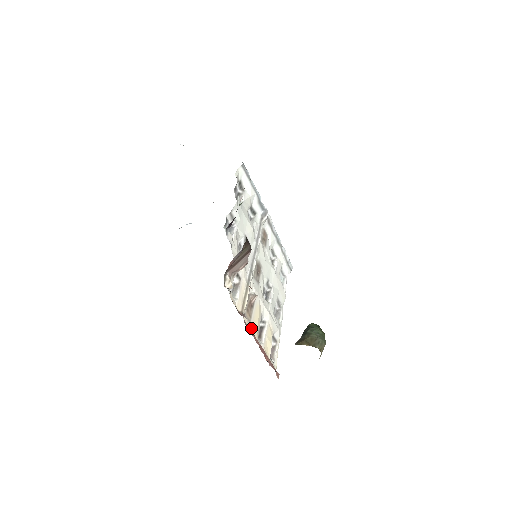
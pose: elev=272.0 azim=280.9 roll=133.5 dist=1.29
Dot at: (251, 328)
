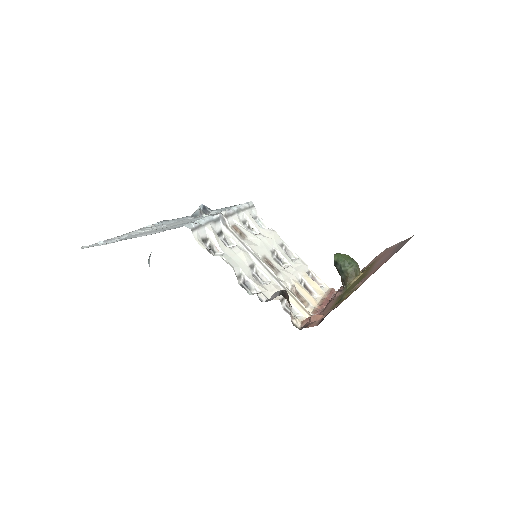
Dot at: (313, 305)
